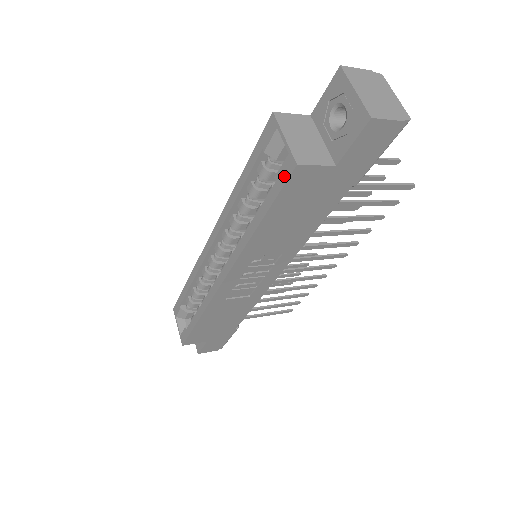
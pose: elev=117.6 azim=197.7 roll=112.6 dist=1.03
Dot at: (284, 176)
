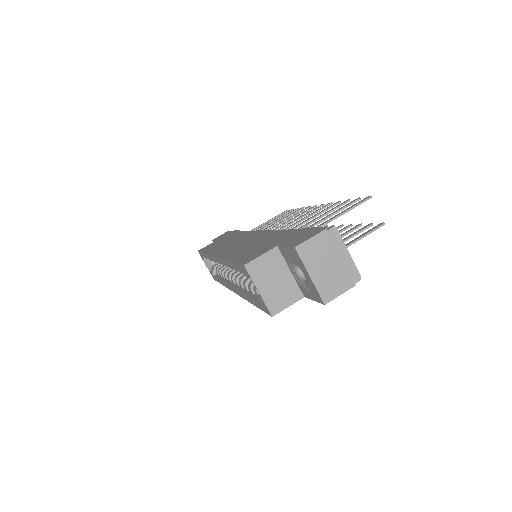
Dot at: (264, 309)
